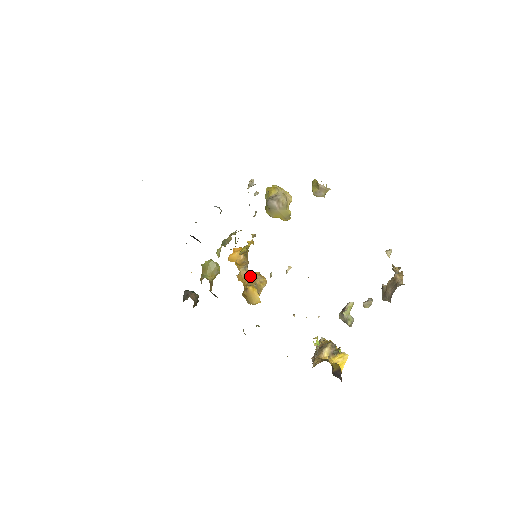
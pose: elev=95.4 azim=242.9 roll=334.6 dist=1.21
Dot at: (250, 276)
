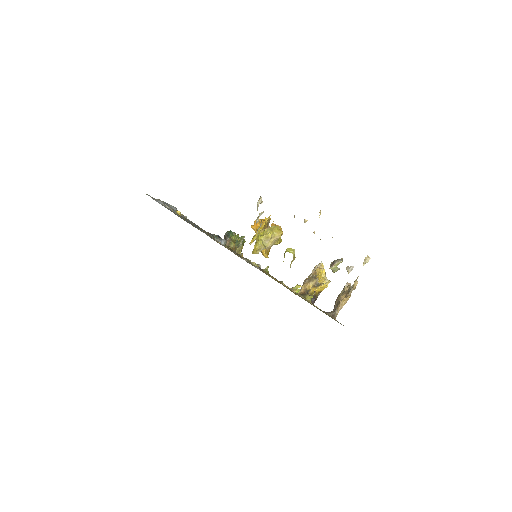
Dot at: occluded
